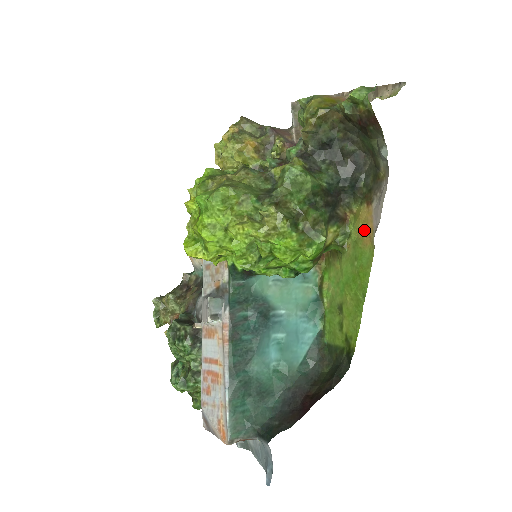
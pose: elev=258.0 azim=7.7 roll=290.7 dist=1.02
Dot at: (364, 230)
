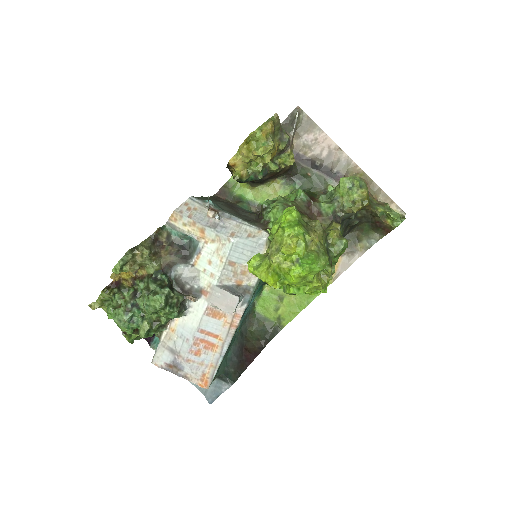
Dot at: occluded
